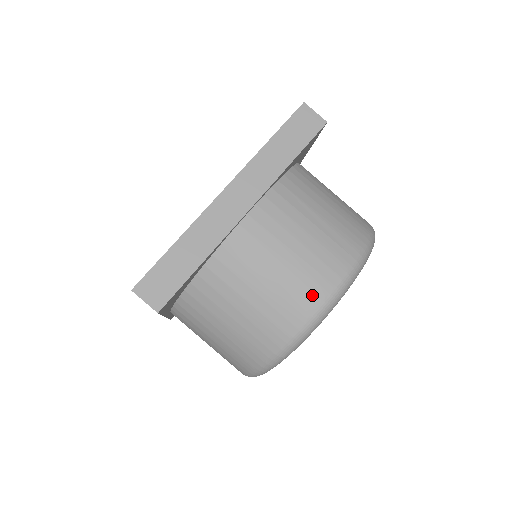
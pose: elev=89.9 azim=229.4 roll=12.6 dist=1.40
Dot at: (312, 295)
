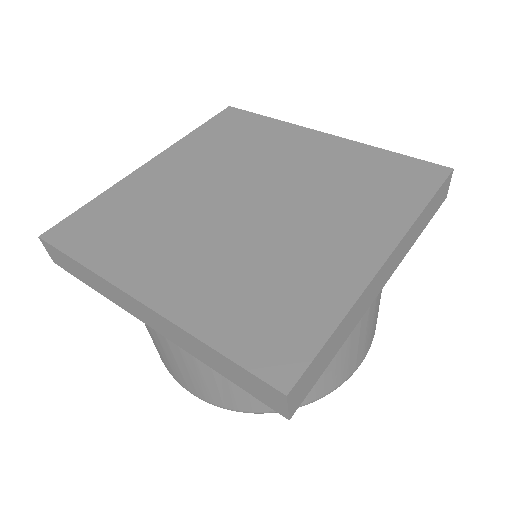
Dot at: (172, 373)
